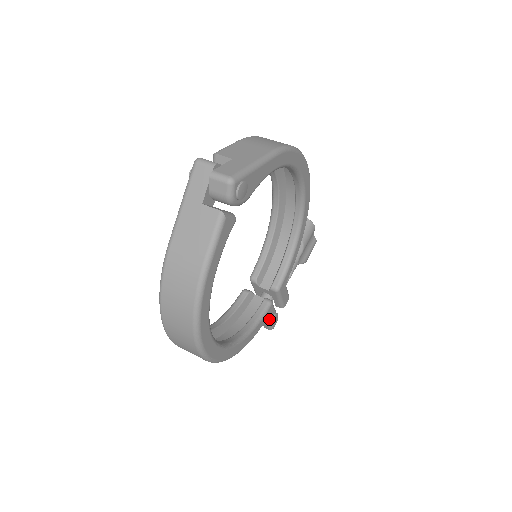
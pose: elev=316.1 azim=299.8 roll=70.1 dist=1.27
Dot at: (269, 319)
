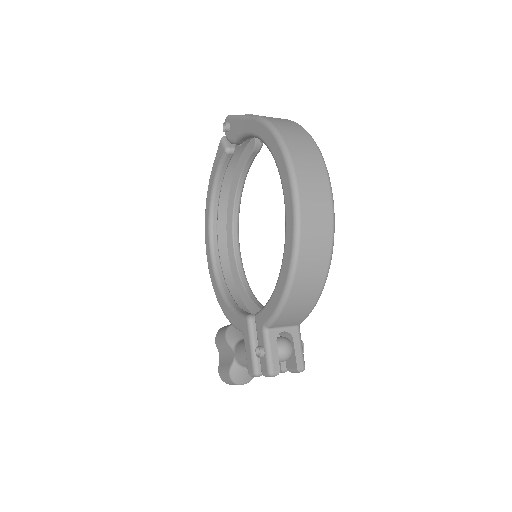
Dot at: occluded
